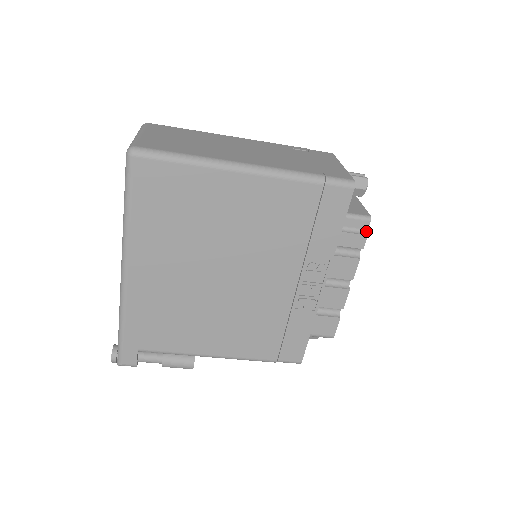
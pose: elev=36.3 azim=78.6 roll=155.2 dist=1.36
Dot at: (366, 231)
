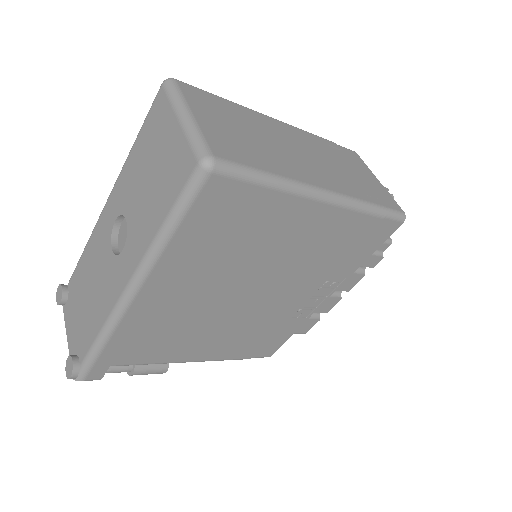
Dot at: (382, 252)
